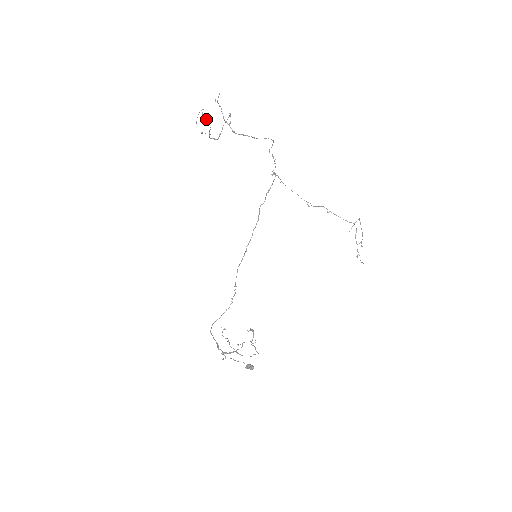
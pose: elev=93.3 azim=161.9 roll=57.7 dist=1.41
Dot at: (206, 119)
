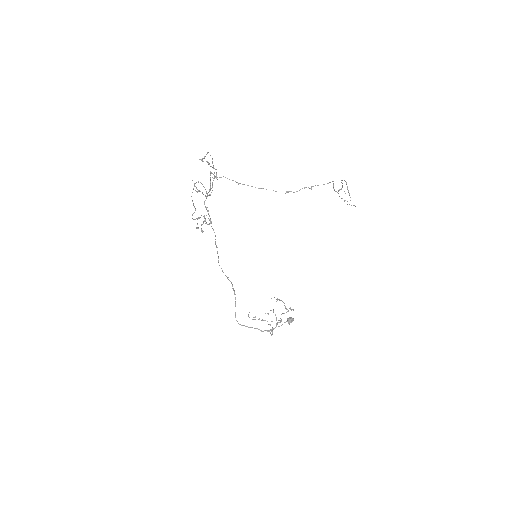
Dot at: (204, 218)
